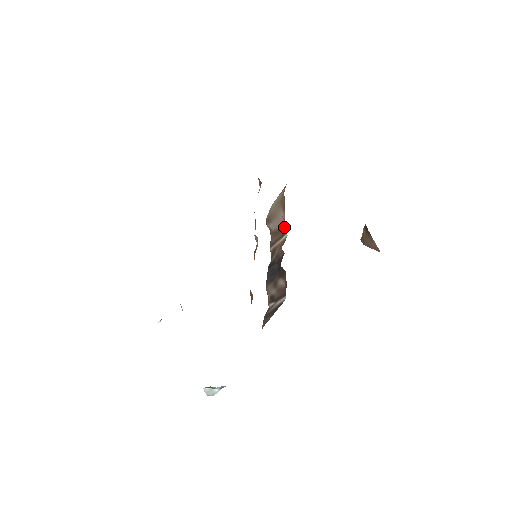
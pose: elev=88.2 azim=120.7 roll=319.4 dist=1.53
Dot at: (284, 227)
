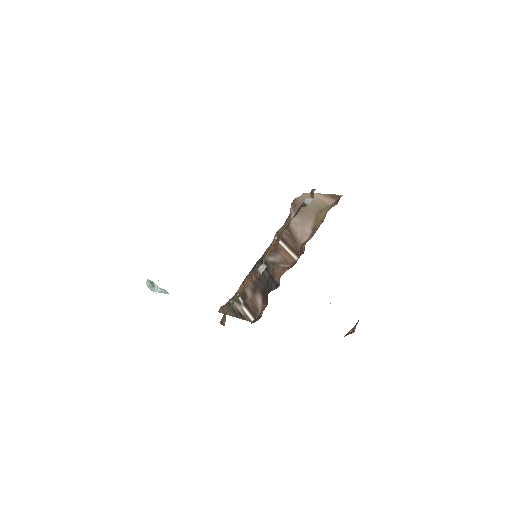
Dot at: (300, 249)
